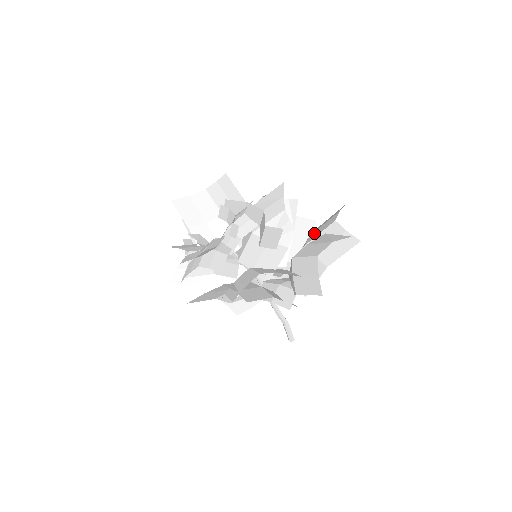
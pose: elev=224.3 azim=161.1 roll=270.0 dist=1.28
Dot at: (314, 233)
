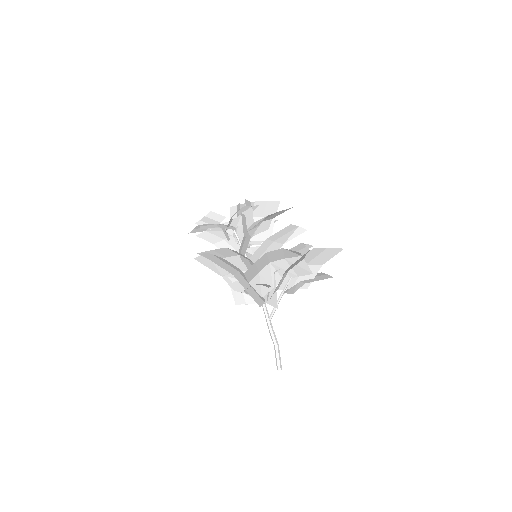
Dot at: (306, 261)
